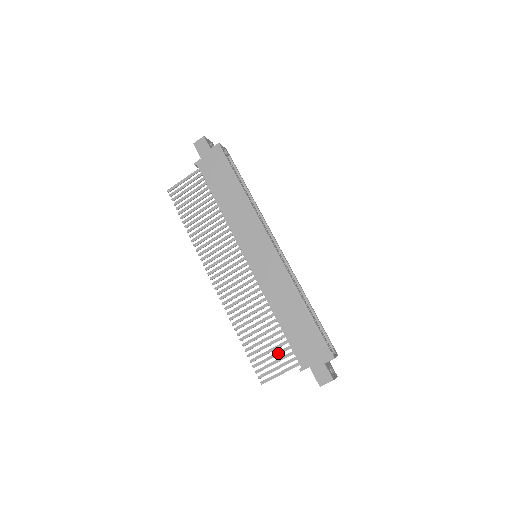
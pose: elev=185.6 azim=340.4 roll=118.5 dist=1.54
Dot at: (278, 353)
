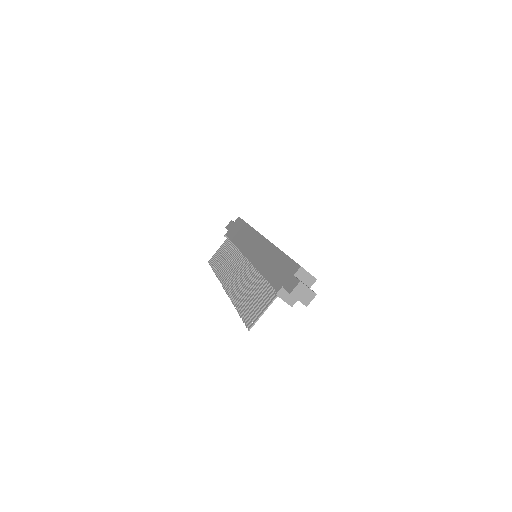
Dot at: (262, 298)
